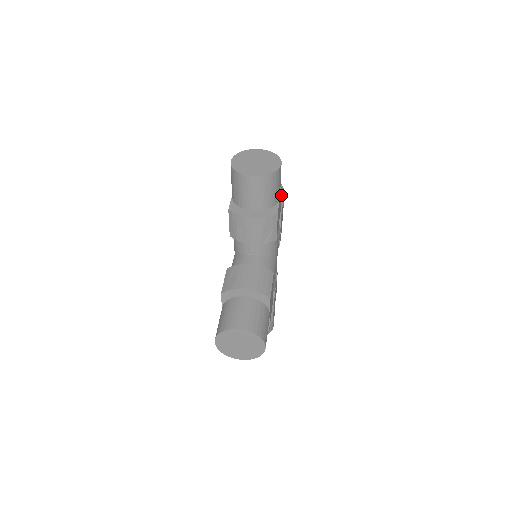
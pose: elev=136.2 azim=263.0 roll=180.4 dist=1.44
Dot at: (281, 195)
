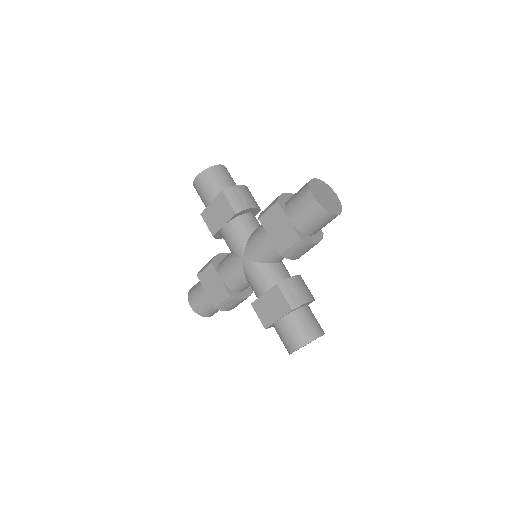
Dot at: occluded
